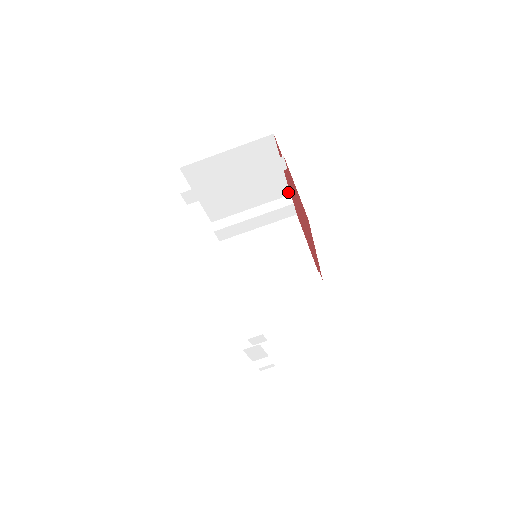
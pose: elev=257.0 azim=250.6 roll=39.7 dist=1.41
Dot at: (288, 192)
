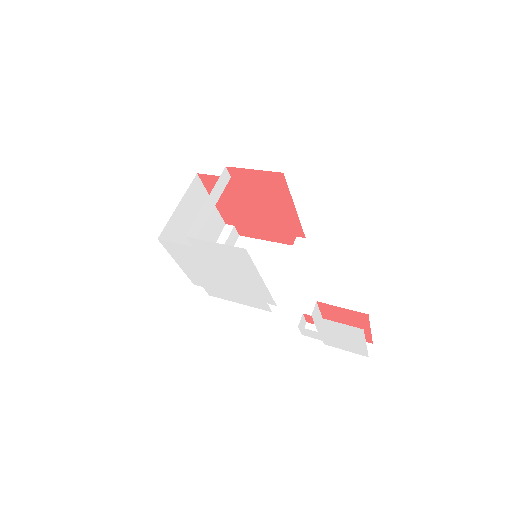
Dot at: (223, 223)
